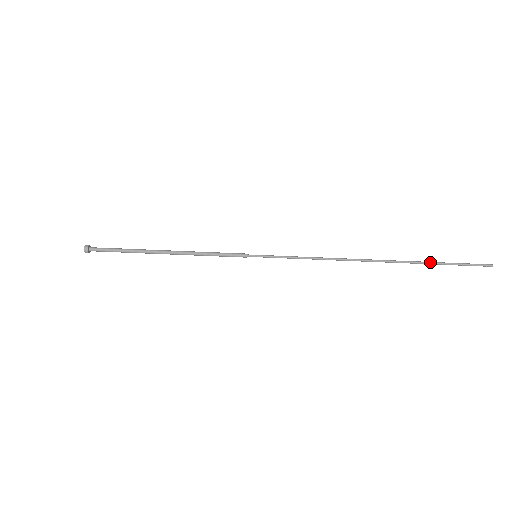
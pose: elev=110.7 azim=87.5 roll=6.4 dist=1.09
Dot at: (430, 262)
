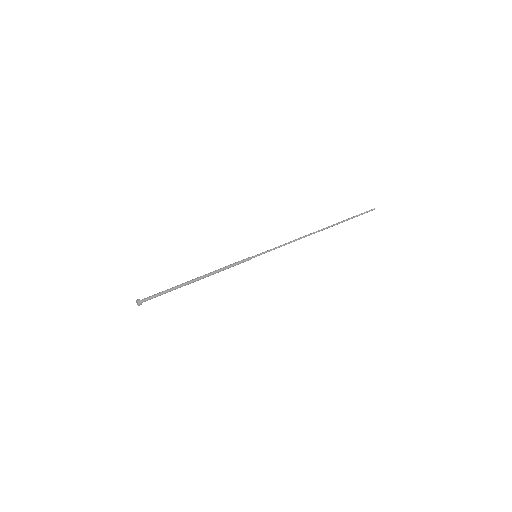
Dot at: (347, 219)
